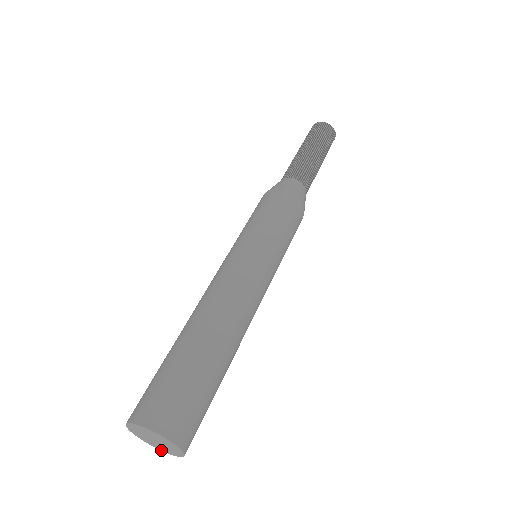
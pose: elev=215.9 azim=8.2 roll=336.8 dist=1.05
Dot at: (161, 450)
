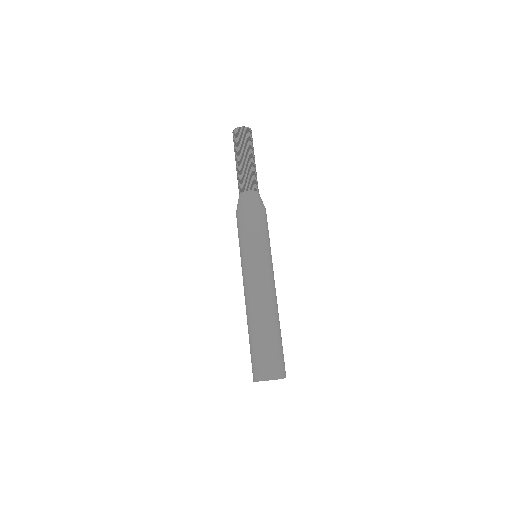
Dot at: occluded
